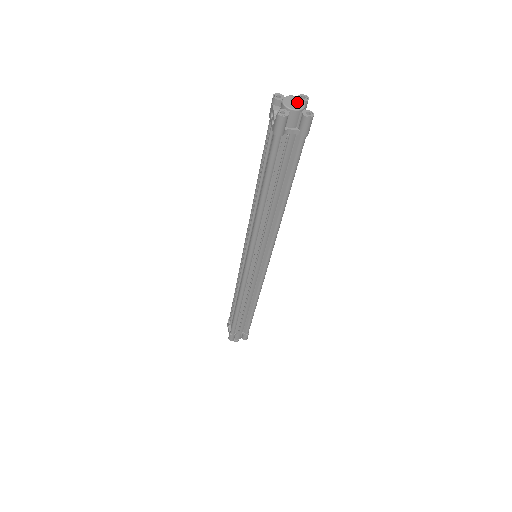
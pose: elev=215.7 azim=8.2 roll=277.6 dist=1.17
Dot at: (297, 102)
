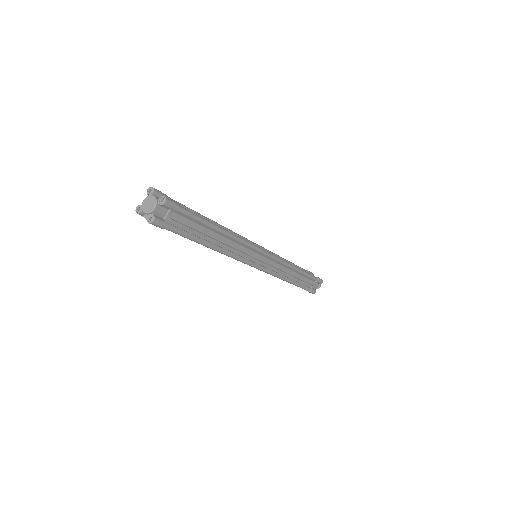
Dot at: (150, 202)
